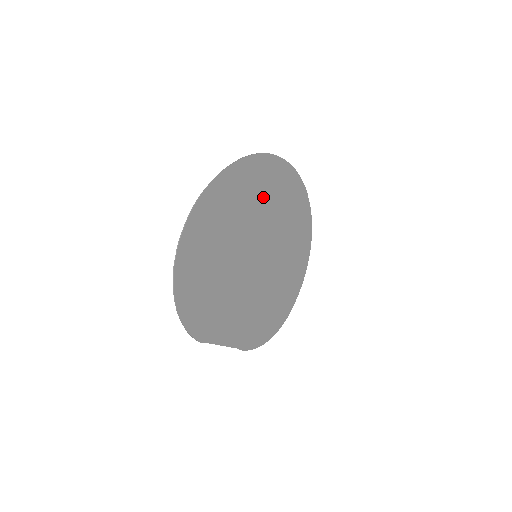
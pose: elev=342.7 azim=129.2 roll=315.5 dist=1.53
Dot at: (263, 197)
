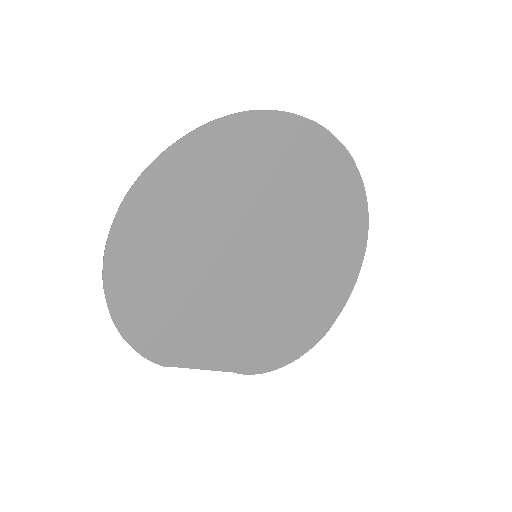
Dot at: (260, 174)
